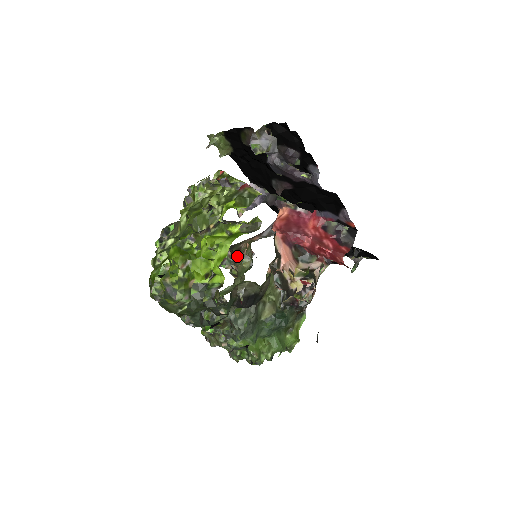
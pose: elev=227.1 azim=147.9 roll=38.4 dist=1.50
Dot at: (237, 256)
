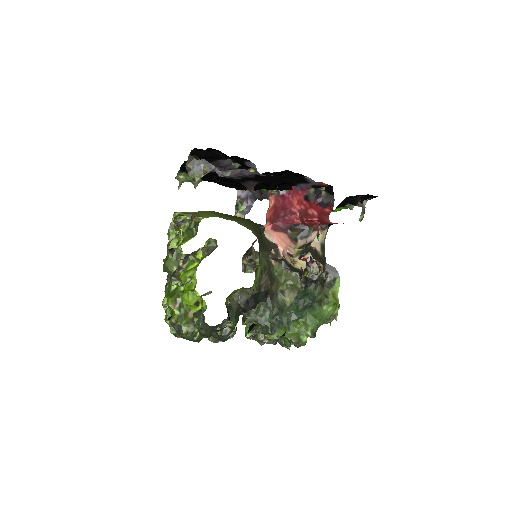
Dot at: (251, 259)
